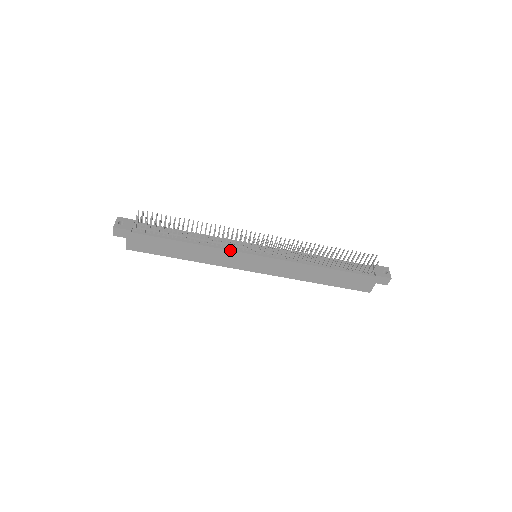
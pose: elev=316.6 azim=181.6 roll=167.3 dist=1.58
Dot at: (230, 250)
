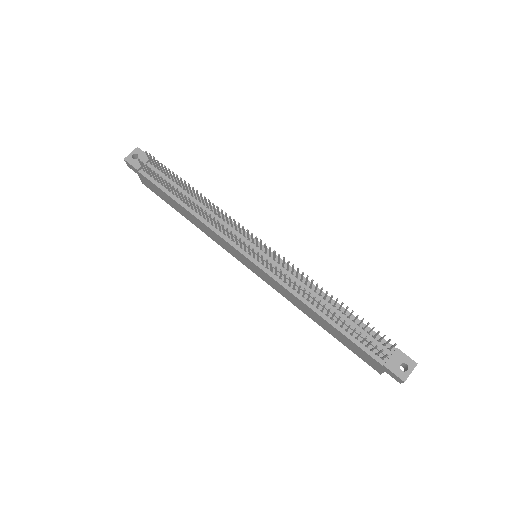
Dot at: (222, 238)
